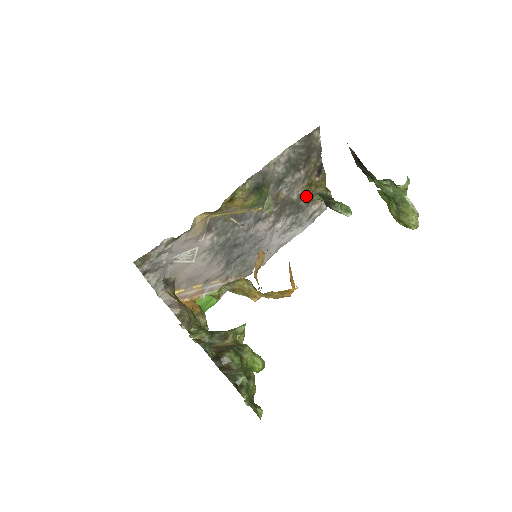
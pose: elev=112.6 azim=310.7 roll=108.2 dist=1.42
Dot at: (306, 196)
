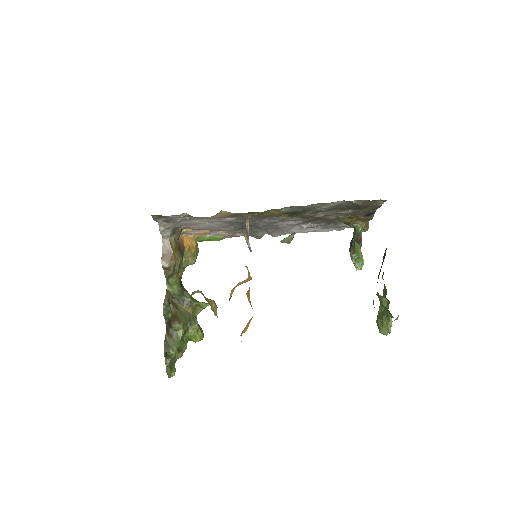
Dot at: (344, 220)
